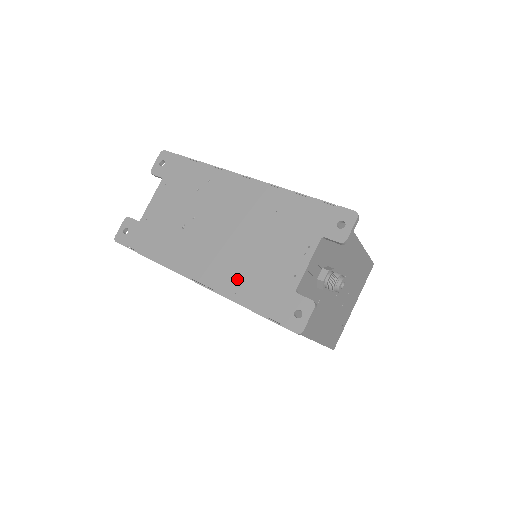
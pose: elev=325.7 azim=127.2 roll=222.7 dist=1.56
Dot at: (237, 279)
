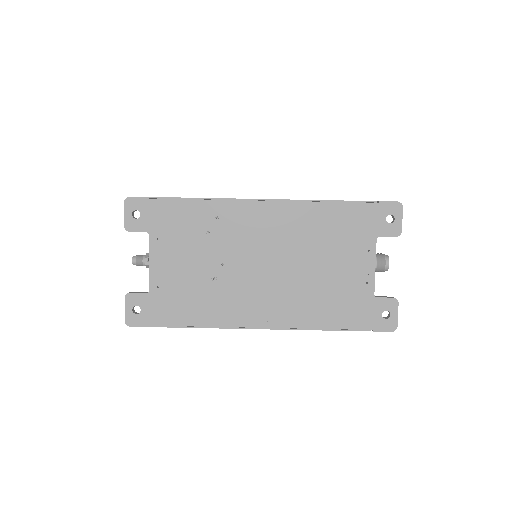
Dot at: (309, 308)
